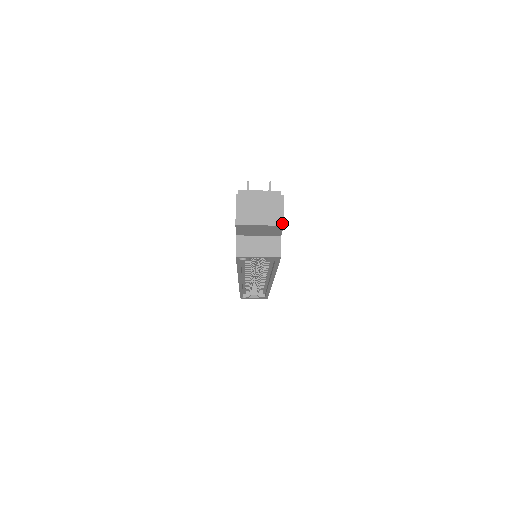
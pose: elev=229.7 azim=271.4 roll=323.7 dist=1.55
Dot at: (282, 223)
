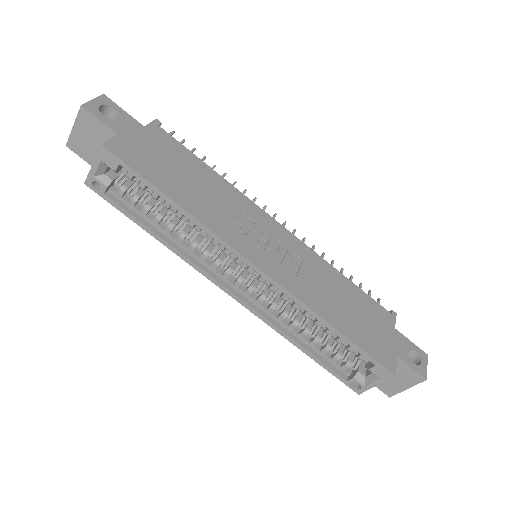
Dot at: (82, 106)
